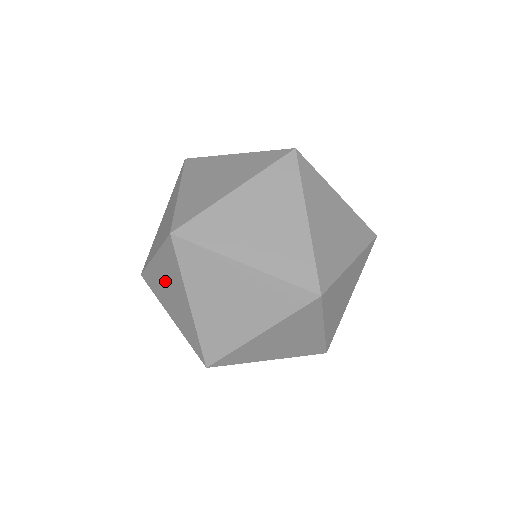
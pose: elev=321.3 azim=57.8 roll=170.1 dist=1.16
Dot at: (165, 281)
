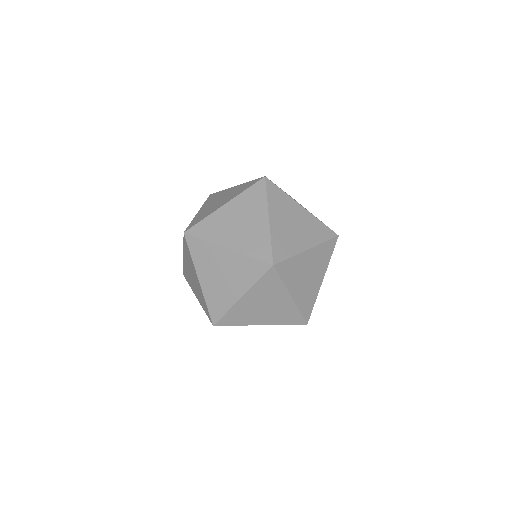
Dot at: occluded
